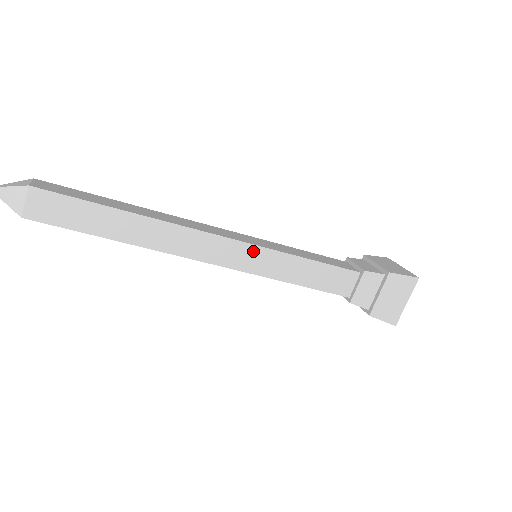
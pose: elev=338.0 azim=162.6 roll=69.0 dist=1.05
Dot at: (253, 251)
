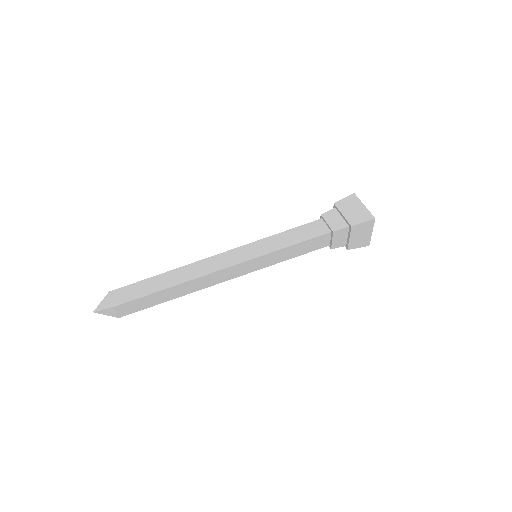
Dot at: (252, 262)
